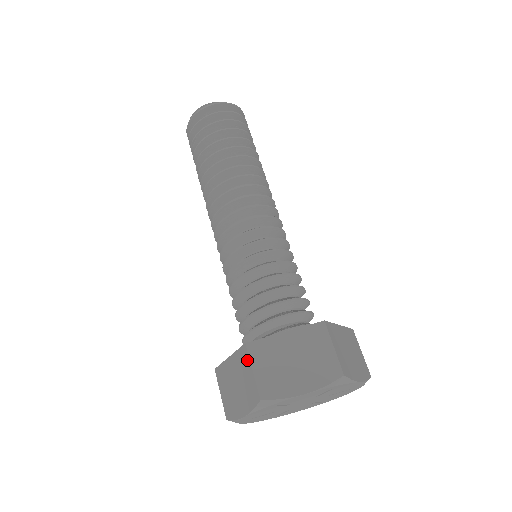
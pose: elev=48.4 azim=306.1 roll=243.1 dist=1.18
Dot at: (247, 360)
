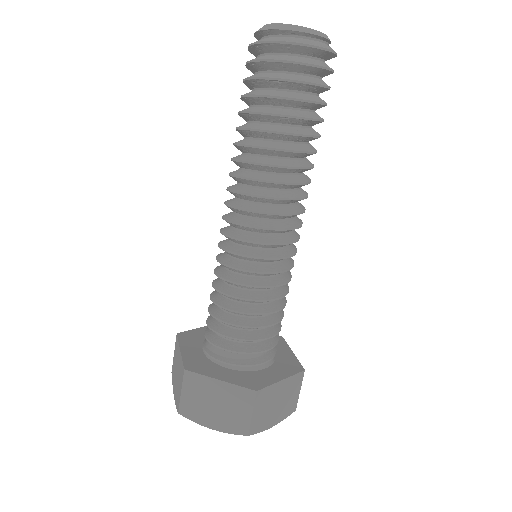
Dot at: (250, 403)
